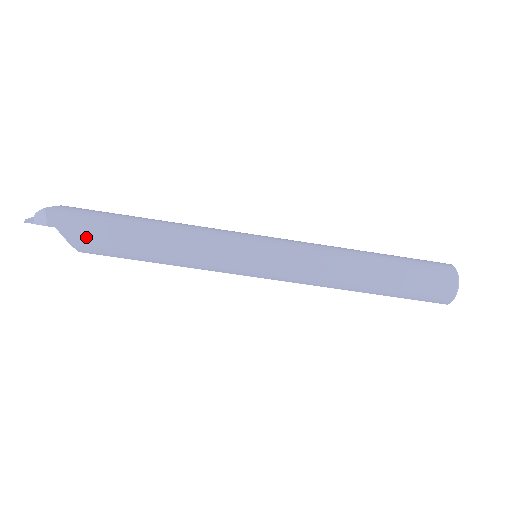
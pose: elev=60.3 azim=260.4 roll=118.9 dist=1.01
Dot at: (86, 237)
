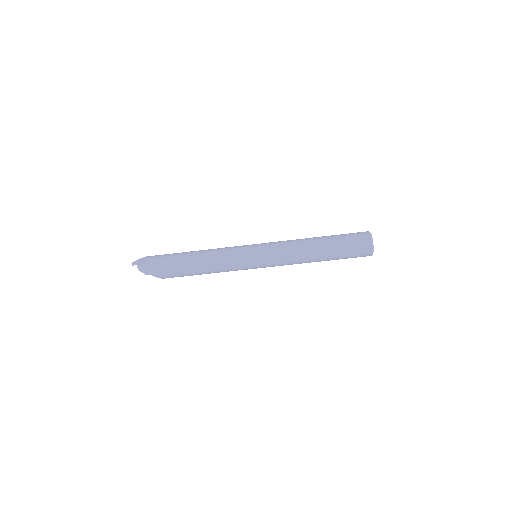
Dot at: (167, 275)
